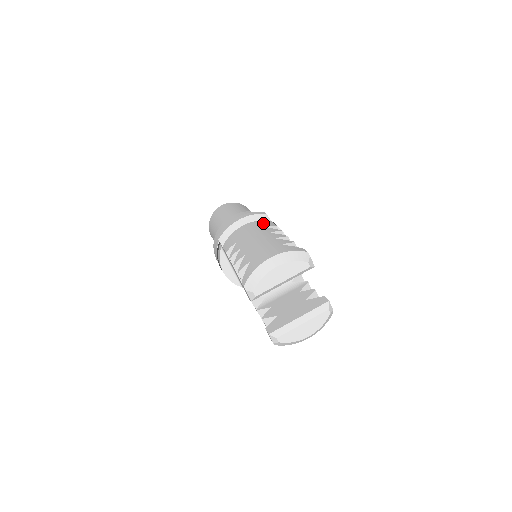
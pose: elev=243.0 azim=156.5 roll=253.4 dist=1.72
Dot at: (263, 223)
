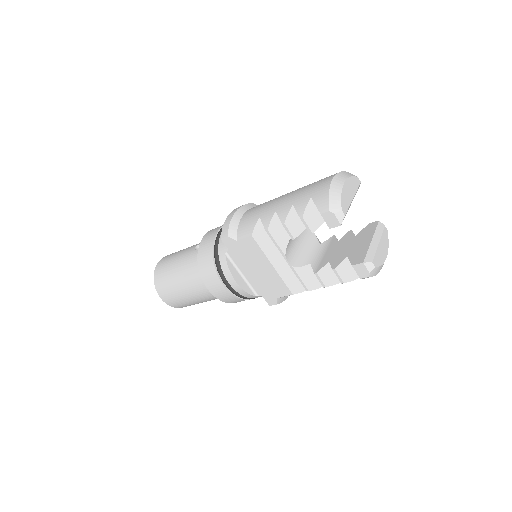
Dot at: occluded
